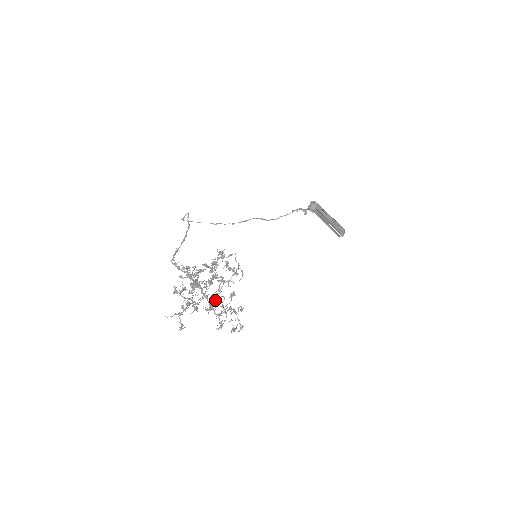
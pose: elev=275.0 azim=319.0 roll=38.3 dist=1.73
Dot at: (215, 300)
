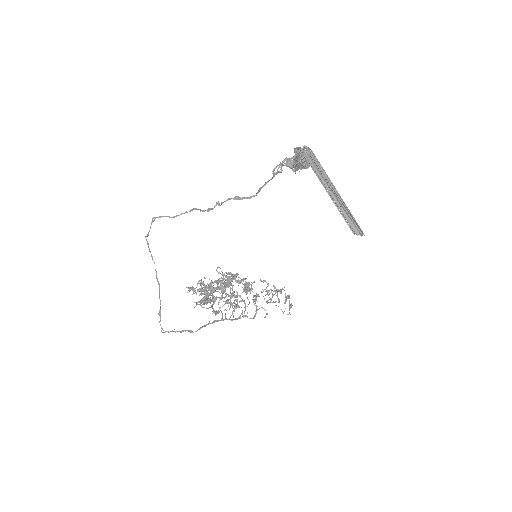
Dot at: occluded
